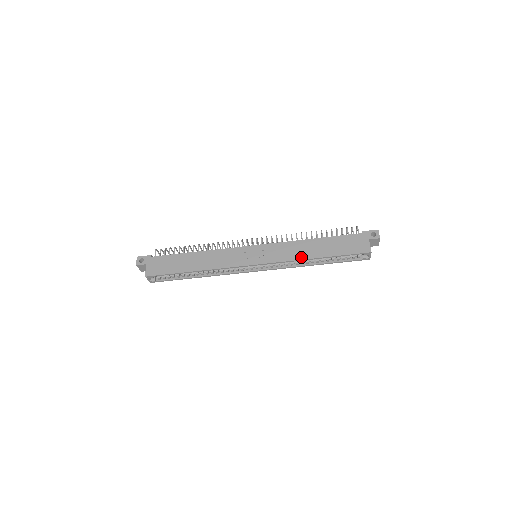
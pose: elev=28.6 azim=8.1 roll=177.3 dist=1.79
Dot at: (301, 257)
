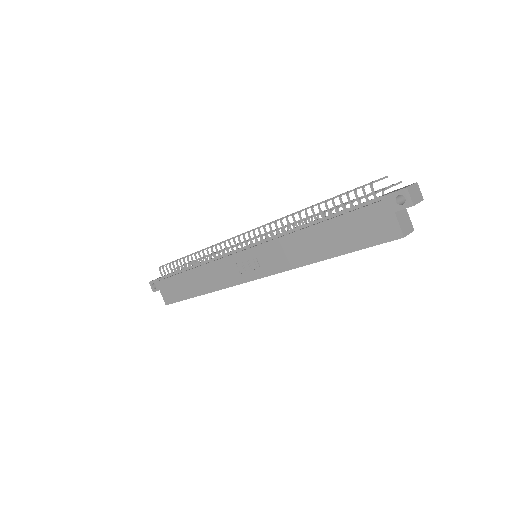
Dot at: (303, 261)
